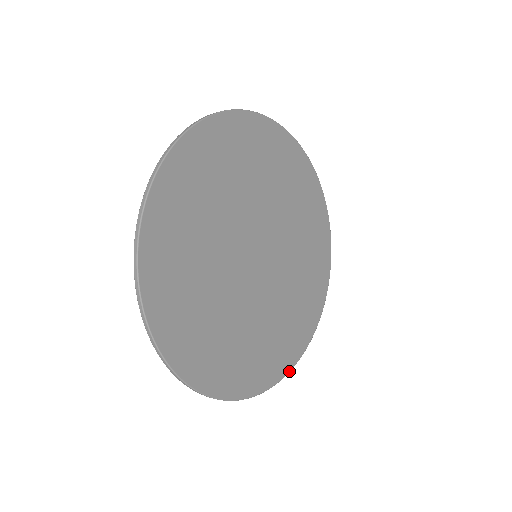
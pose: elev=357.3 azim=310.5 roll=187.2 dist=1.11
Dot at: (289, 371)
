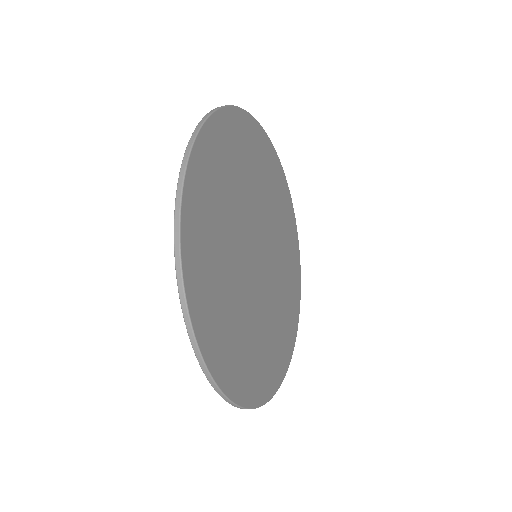
Dot at: (279, 386)
